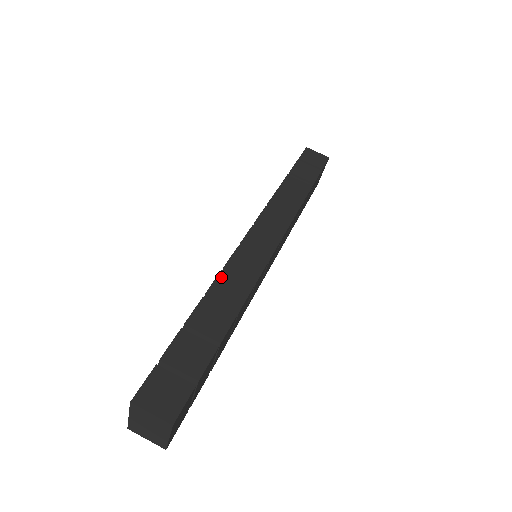
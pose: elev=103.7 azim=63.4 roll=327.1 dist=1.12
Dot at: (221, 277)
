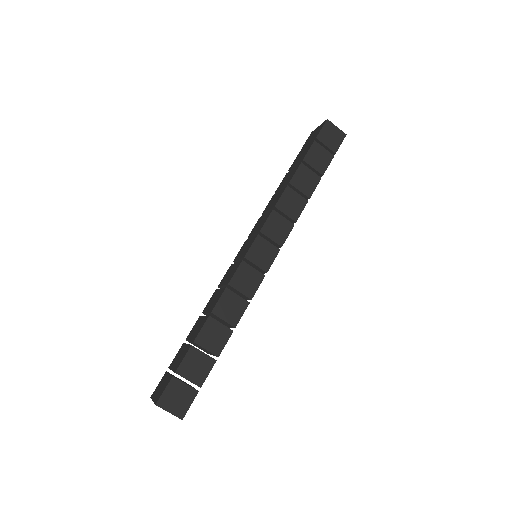
Dot at: (225, 295)
